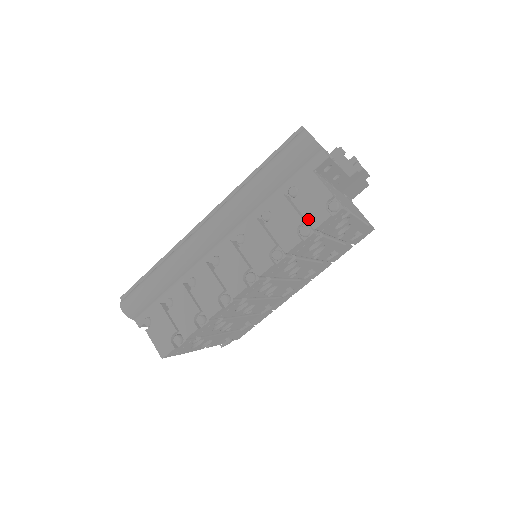
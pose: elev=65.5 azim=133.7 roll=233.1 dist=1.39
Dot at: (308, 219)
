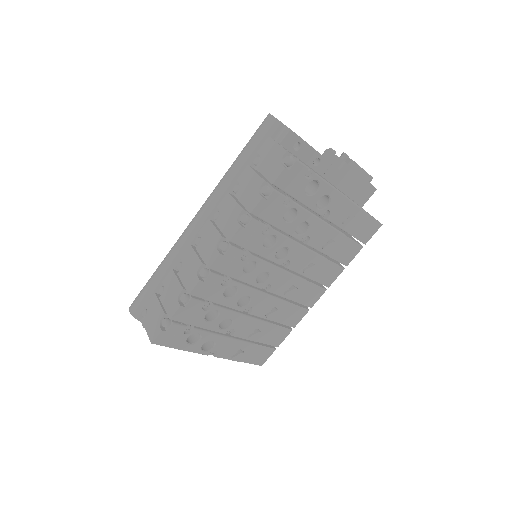
Dot at: (267, 177)
